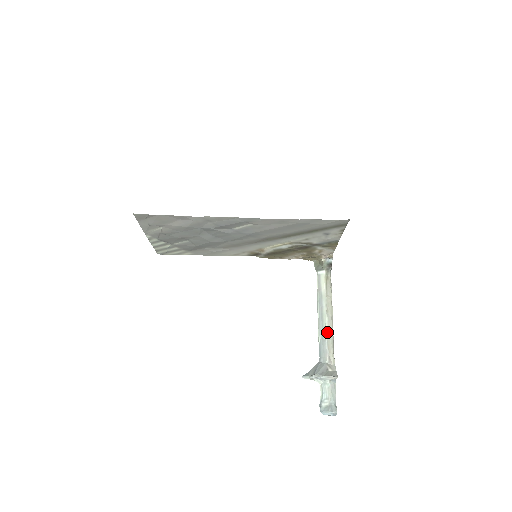
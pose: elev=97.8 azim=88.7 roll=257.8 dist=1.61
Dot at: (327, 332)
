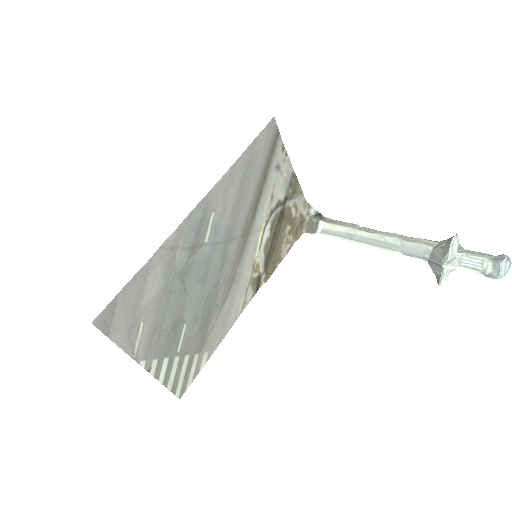
Dot at: (393, 238)
